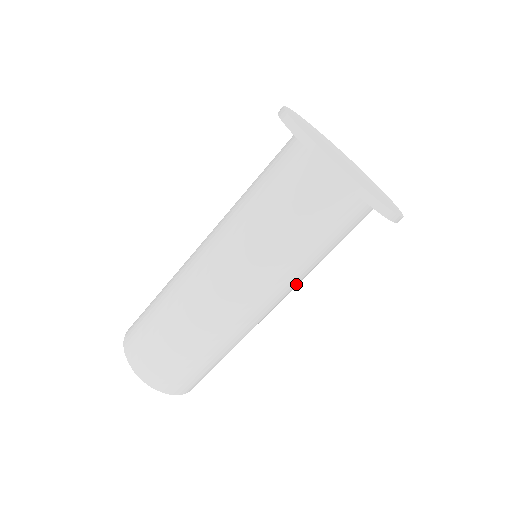
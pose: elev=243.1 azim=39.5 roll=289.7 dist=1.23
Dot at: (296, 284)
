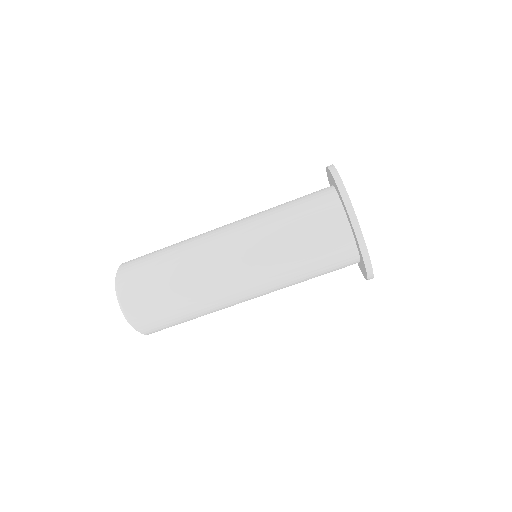
Dot at: occluded
